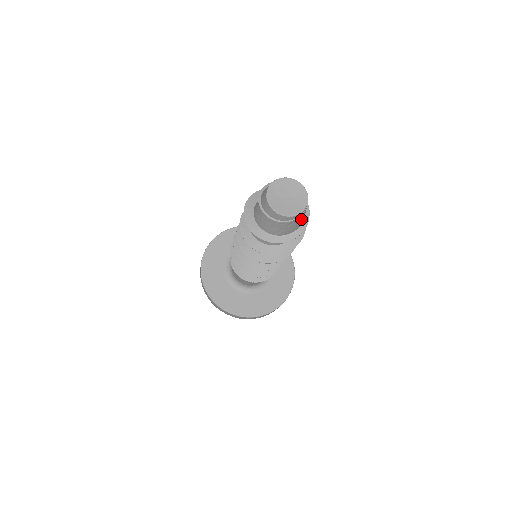
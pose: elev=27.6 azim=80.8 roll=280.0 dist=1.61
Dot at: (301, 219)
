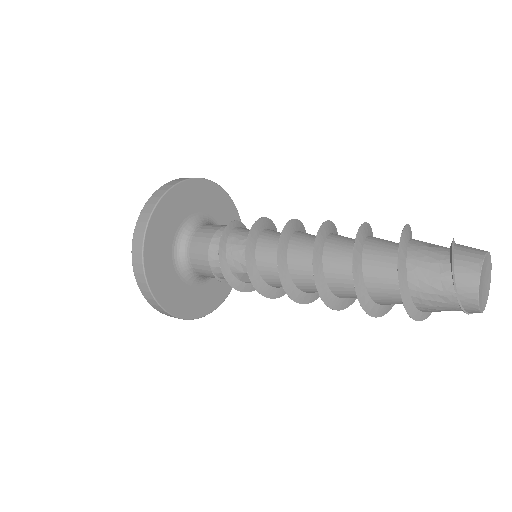
Dot at: occluded
